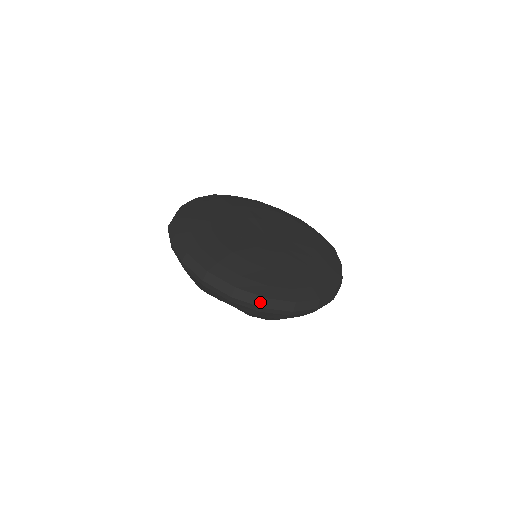
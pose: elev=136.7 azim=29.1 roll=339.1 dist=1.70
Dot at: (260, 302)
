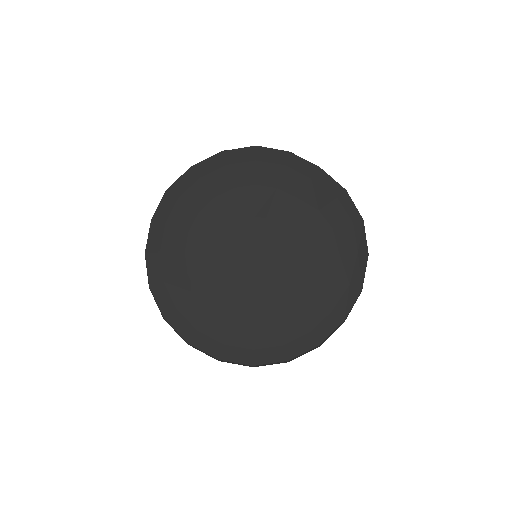
Dot at: (184, 340)
